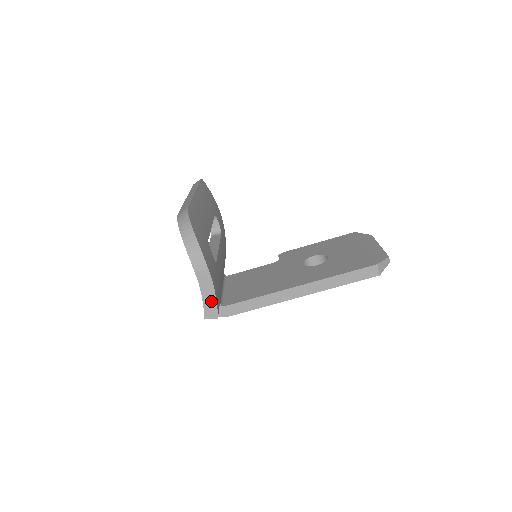
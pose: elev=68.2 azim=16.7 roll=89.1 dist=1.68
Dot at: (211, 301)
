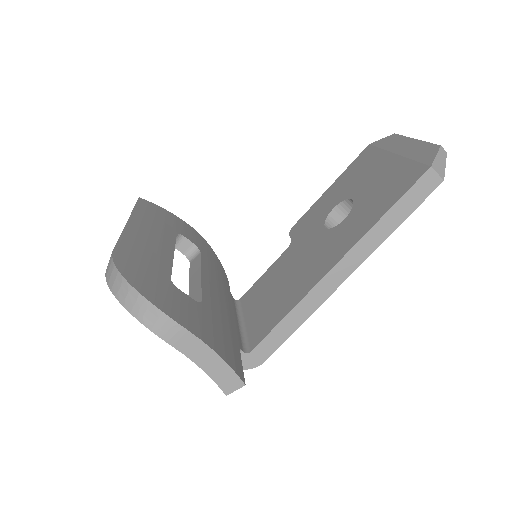
Dot at: (219, 368)
